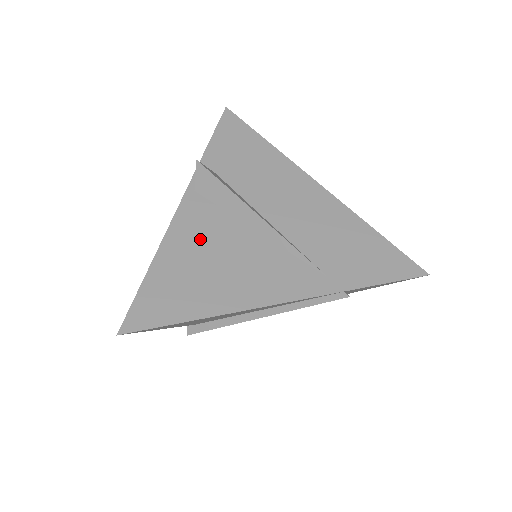
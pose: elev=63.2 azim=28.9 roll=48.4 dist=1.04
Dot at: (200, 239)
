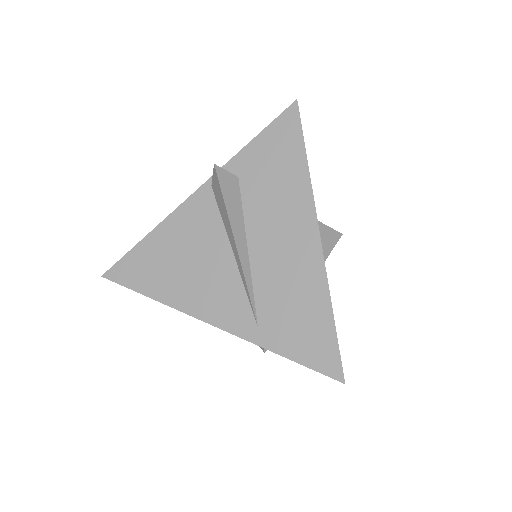
Dot at: (188, 234)
